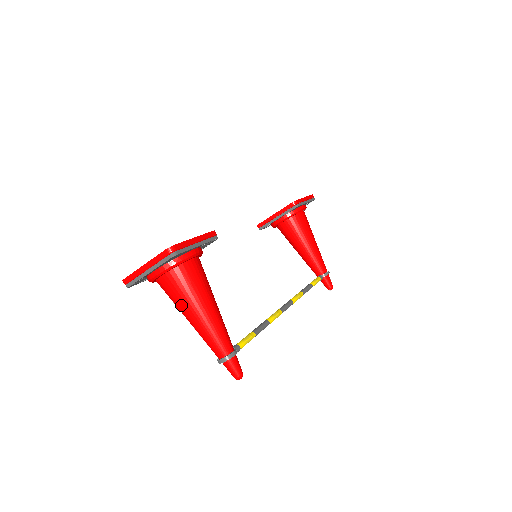
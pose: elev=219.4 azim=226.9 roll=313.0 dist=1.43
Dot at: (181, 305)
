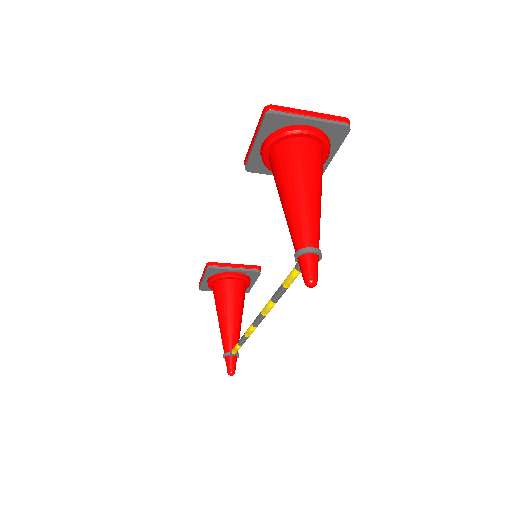
Dot at: (305, 173)
